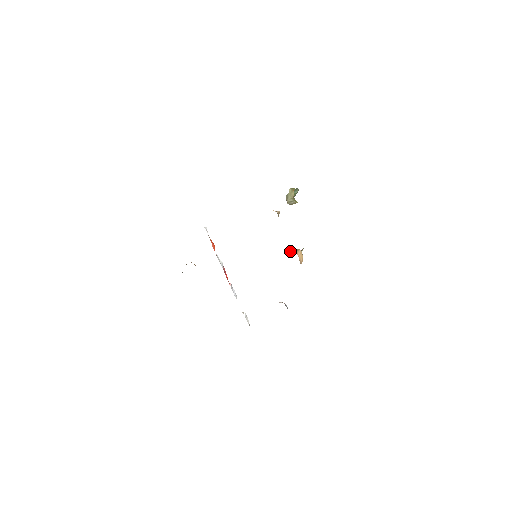
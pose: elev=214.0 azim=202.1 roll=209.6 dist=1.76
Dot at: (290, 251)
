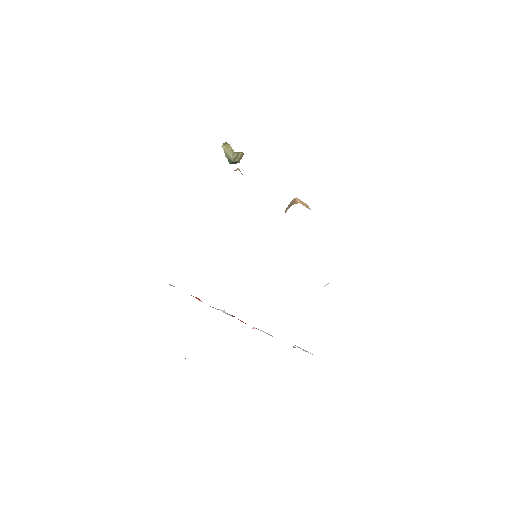
Dot at: (287, 209)
